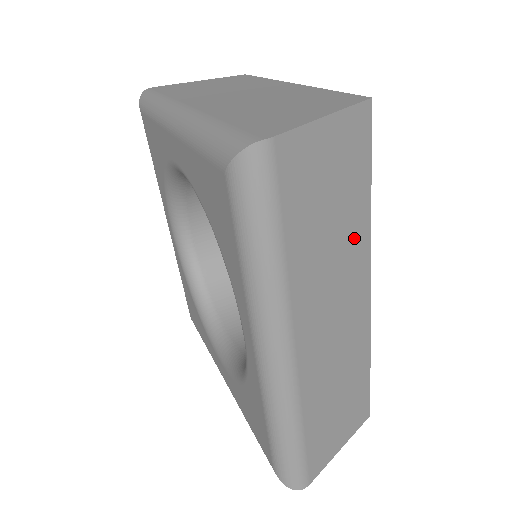
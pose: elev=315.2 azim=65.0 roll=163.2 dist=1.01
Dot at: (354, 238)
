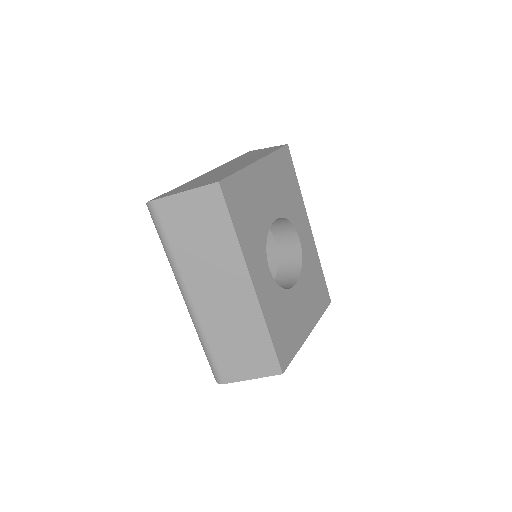
Dot at: (226, 252)
